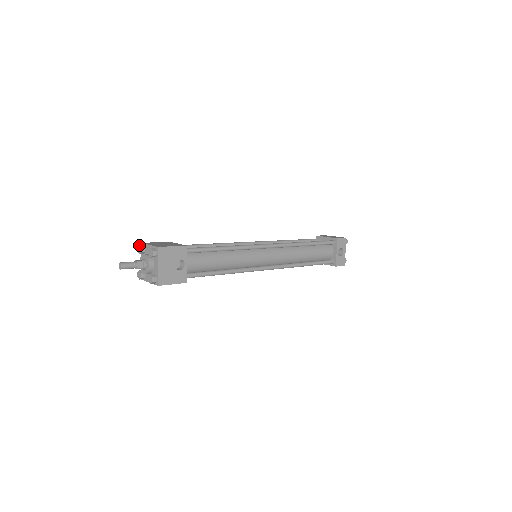
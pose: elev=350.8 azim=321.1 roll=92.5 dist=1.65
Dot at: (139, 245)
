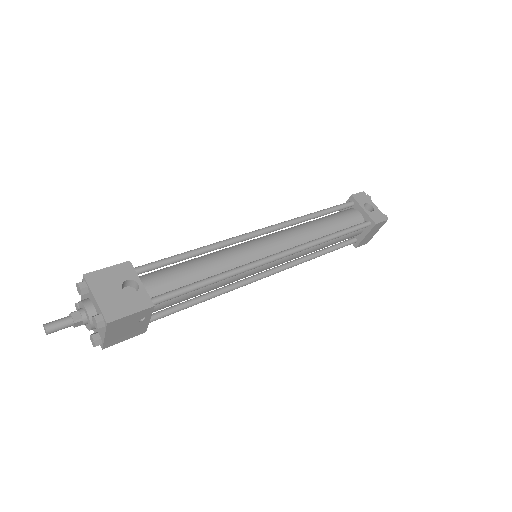
Dot at: occluded
